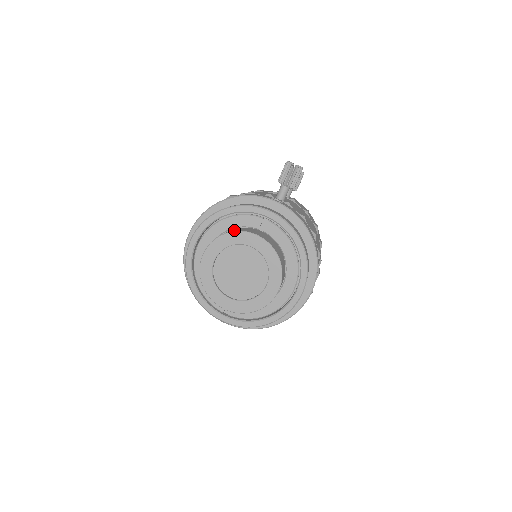
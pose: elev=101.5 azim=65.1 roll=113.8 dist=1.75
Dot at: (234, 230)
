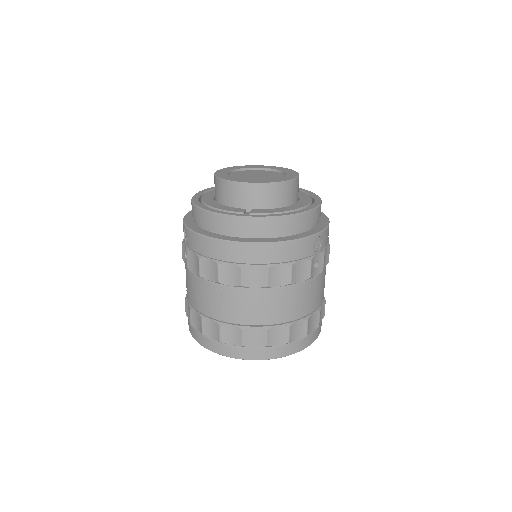
Dot at: occluded
